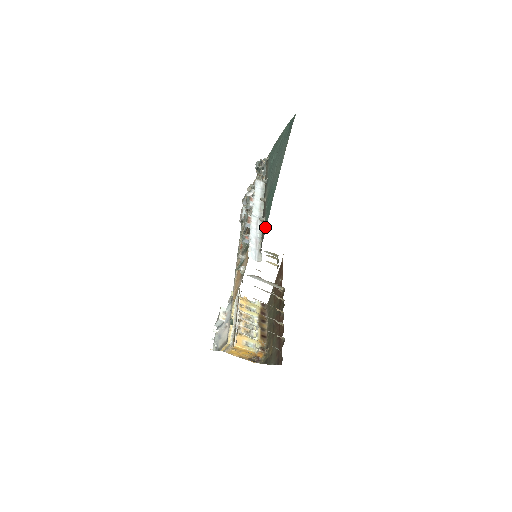
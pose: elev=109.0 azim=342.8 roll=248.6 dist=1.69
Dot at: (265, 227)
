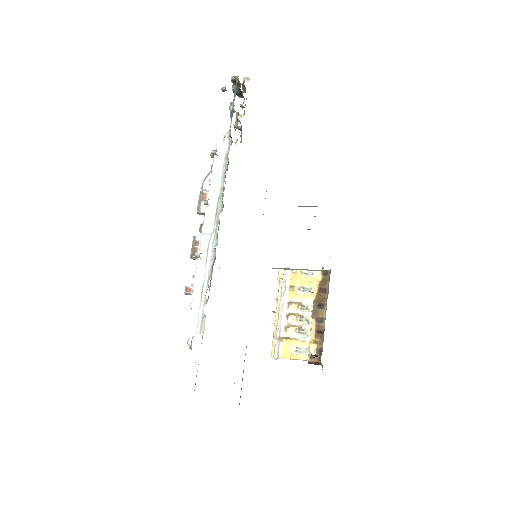
Dot at: occluded
